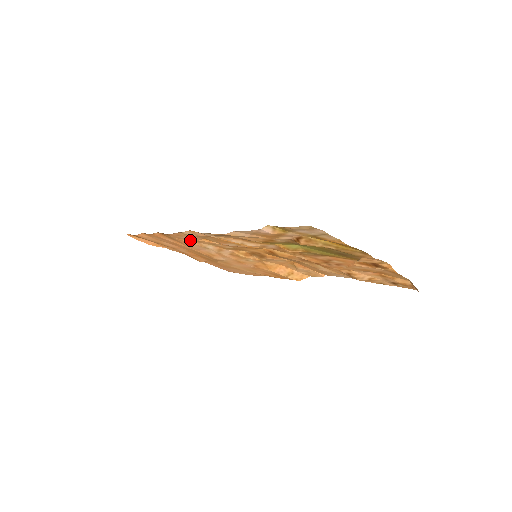
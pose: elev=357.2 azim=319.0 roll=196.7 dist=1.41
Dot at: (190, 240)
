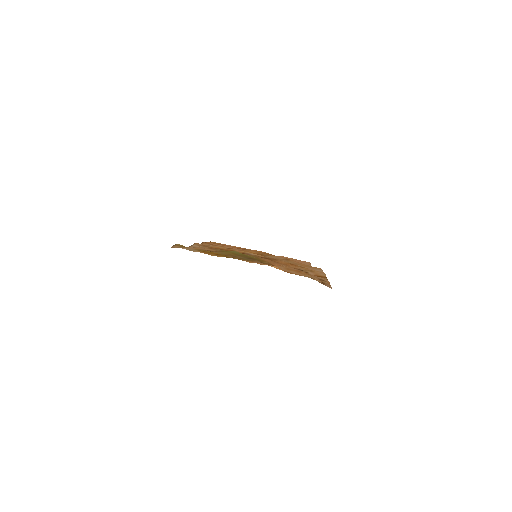
Dot at: occluded
